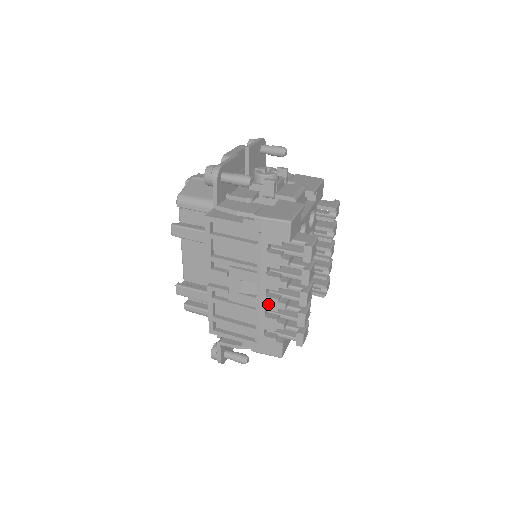
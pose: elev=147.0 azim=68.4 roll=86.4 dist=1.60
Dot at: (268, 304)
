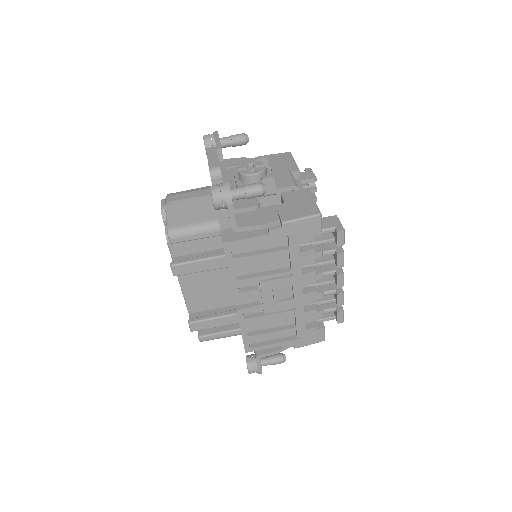
Dot at: (307, 300)
